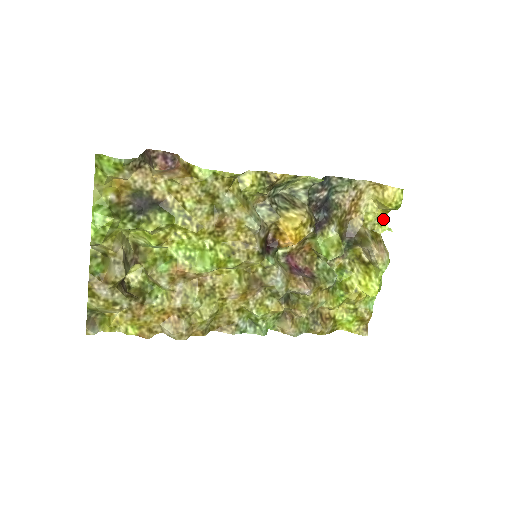
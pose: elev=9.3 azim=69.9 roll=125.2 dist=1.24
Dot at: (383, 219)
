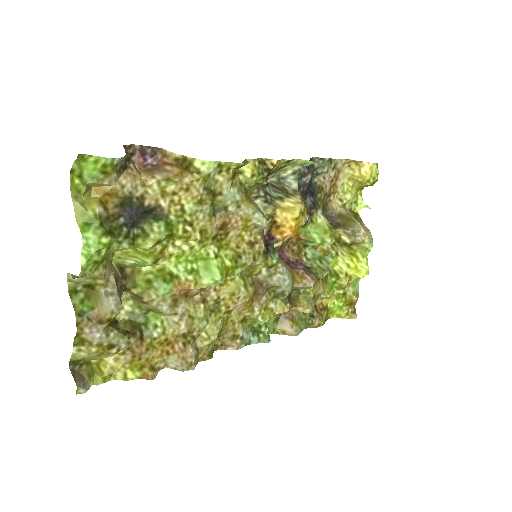
Dot at: (358, 197)
